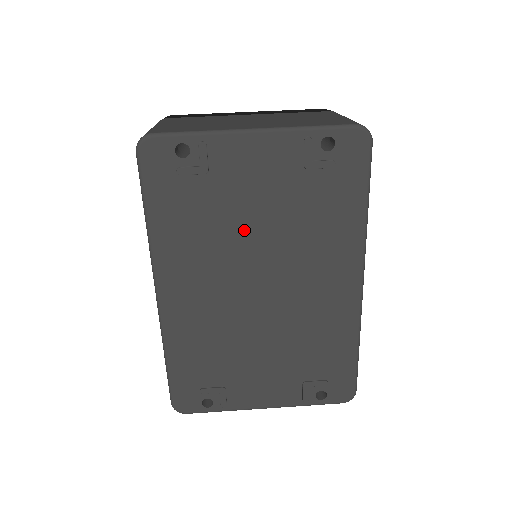
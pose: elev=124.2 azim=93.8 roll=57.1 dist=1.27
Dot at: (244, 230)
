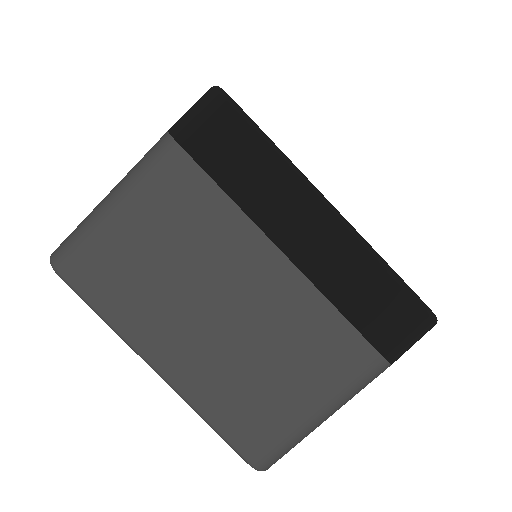
Dot at: occluded
